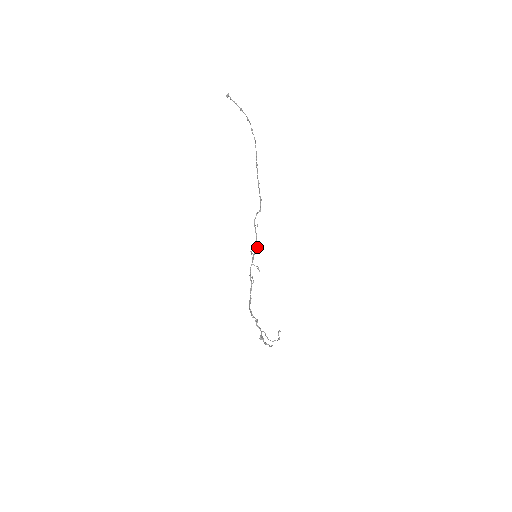
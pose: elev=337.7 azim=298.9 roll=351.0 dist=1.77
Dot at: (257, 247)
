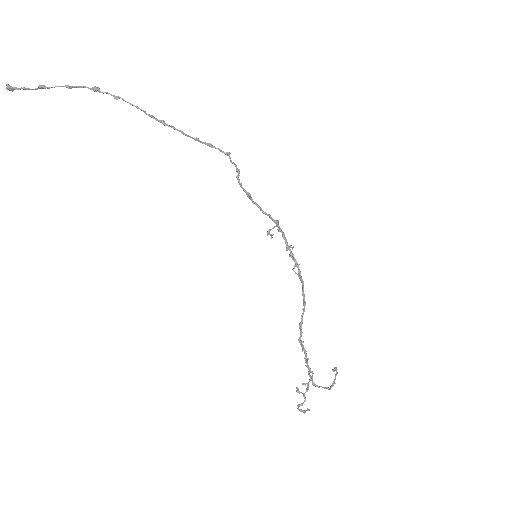
Dot at: (277, 220)
